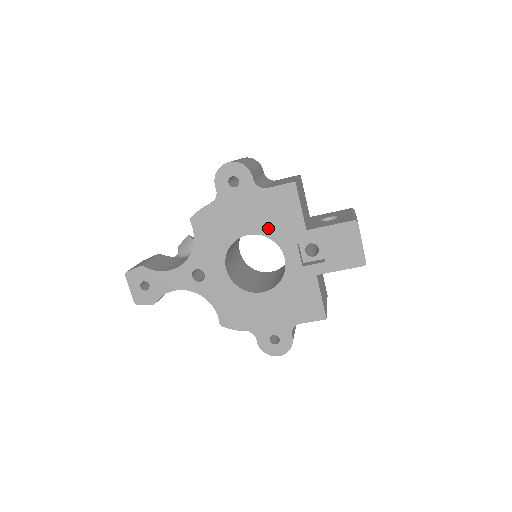
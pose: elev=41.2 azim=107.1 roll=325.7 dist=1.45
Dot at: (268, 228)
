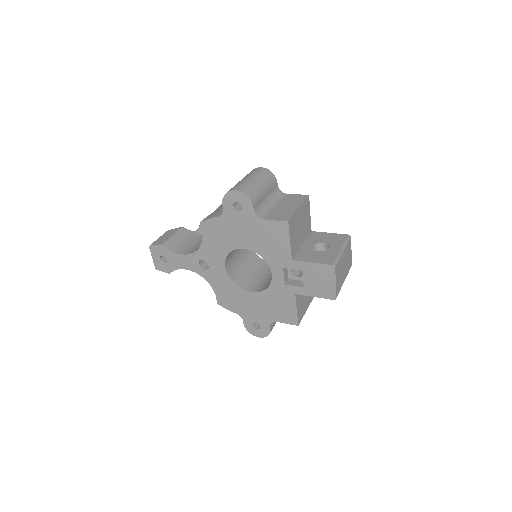
Dot at: (261, 249)
